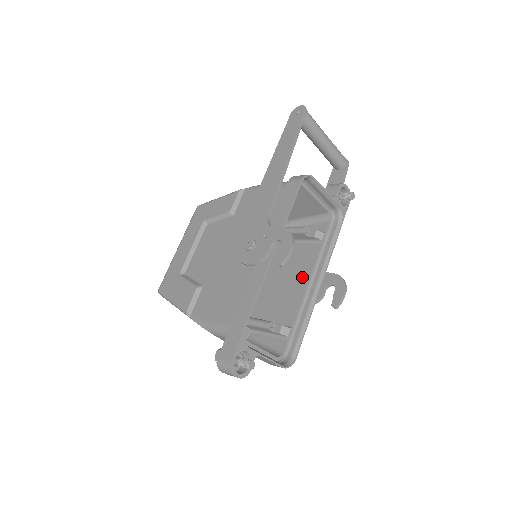
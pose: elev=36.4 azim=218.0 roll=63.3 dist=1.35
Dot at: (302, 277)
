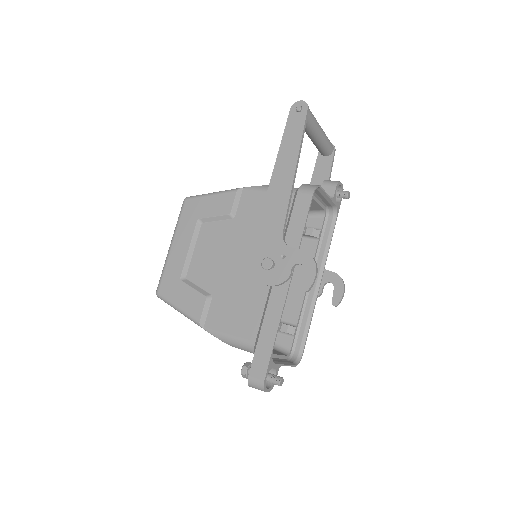
Dot at: (301, 275)
